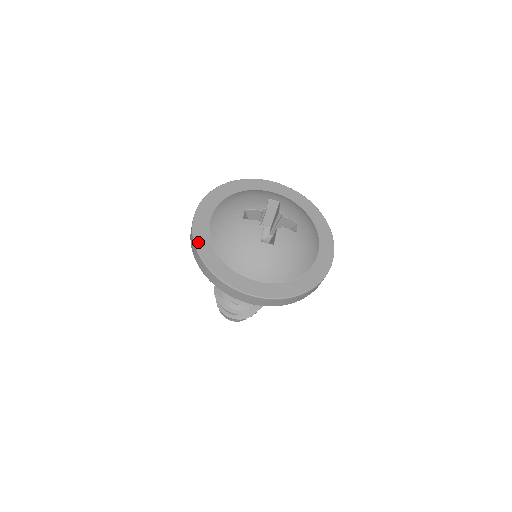
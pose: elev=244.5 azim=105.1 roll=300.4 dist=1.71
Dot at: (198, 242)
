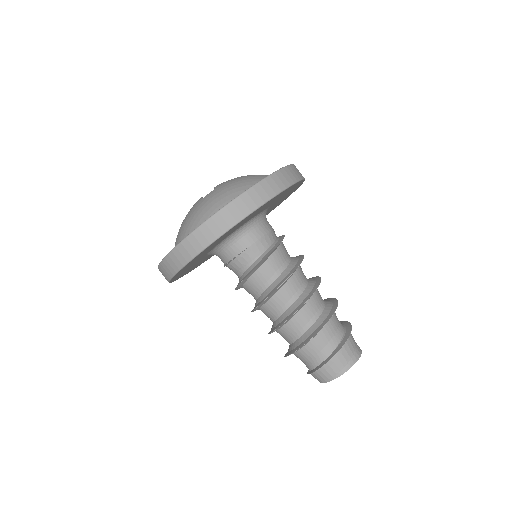
Dot at: occluded
